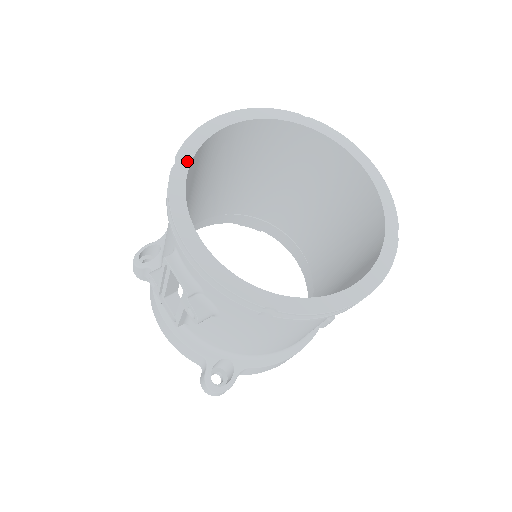
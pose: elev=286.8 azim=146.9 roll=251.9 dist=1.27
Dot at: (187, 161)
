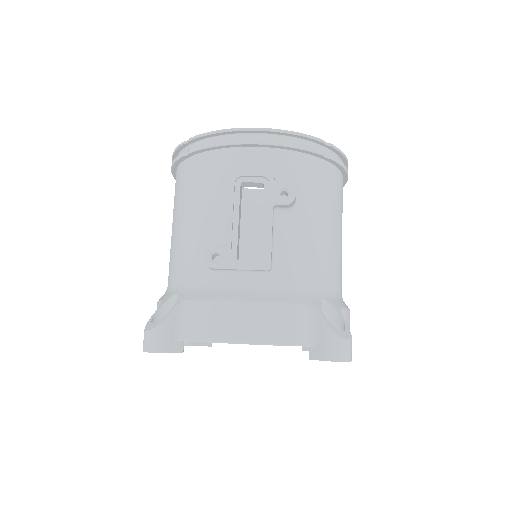
Dot at: occluded
